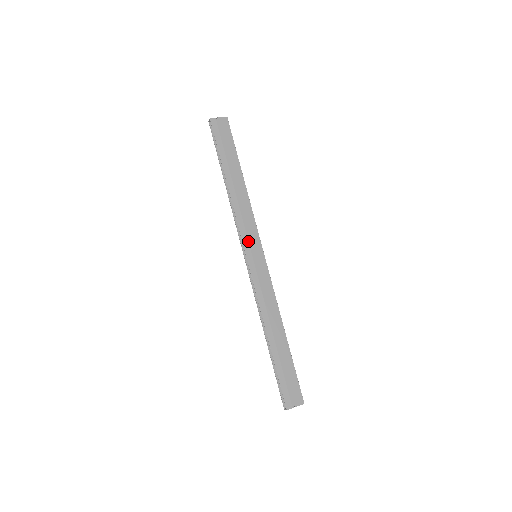
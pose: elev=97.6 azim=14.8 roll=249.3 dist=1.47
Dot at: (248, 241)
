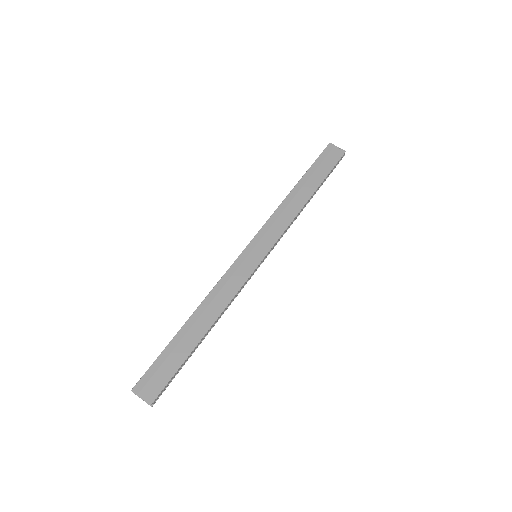
Dot at: (261, 238)
